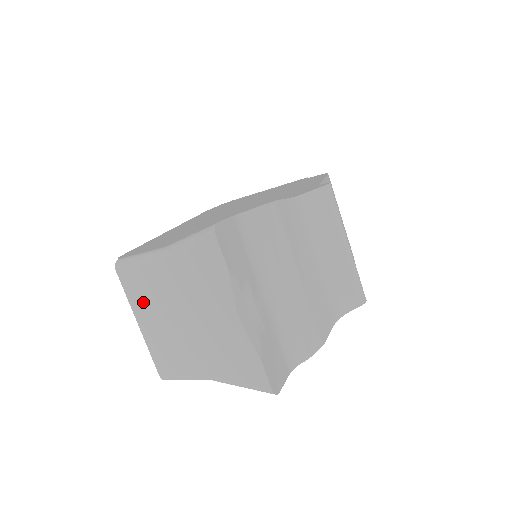
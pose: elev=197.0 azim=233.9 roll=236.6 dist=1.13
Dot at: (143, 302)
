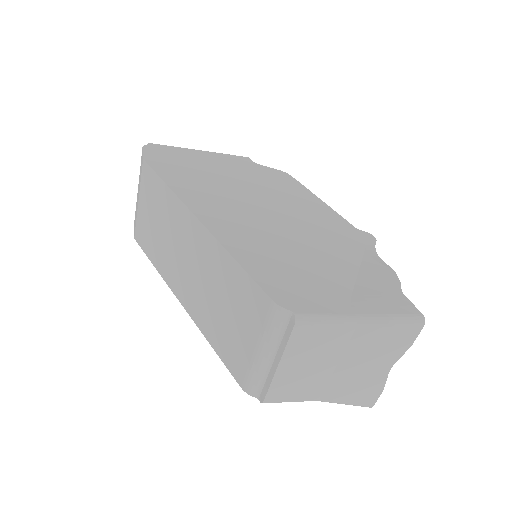
Dot at: (303, 352)
